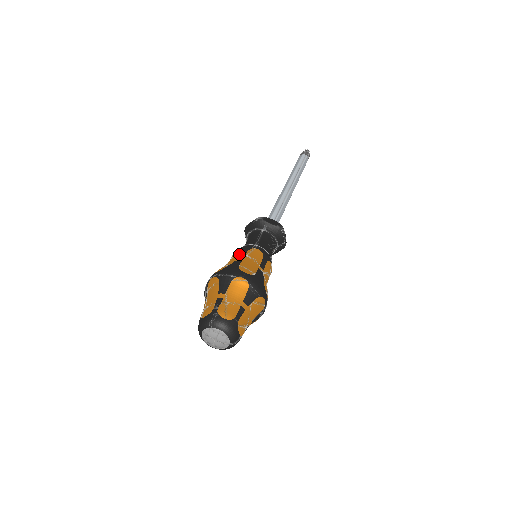
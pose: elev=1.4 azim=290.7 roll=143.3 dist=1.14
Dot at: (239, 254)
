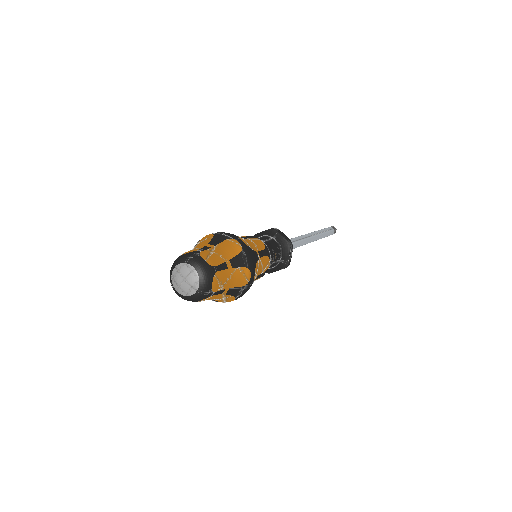
Dot at: (242, 236)
